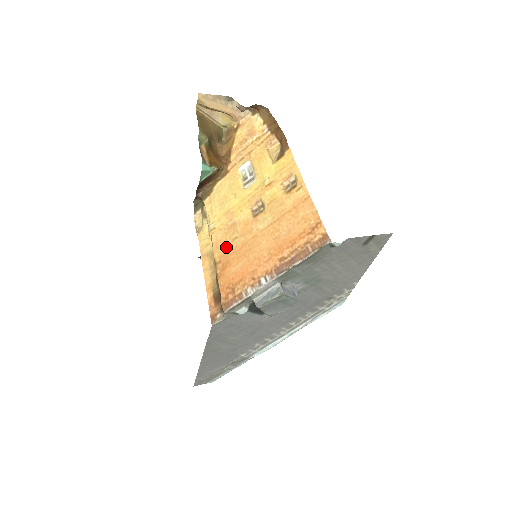
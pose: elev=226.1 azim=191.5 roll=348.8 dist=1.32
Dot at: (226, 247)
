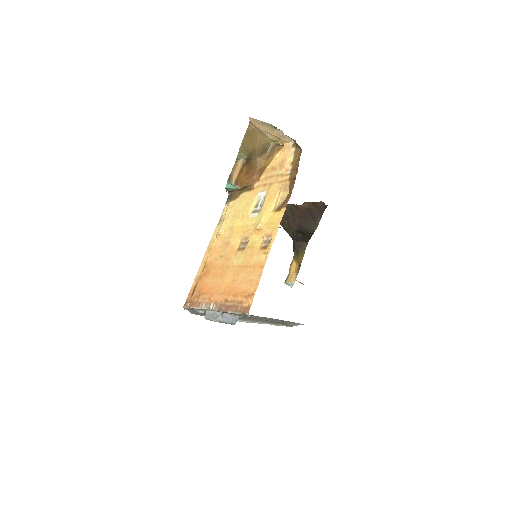
Dot at: (215, 258)
